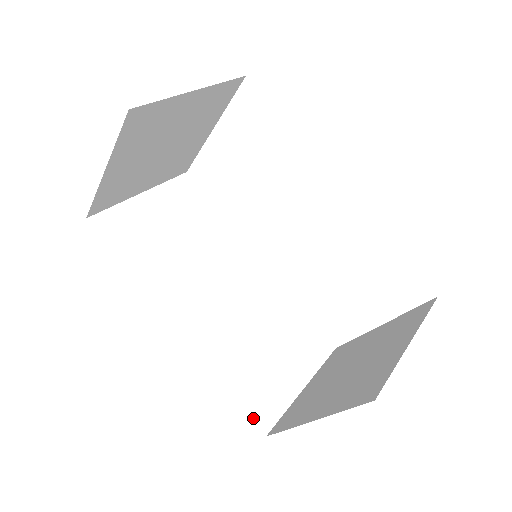
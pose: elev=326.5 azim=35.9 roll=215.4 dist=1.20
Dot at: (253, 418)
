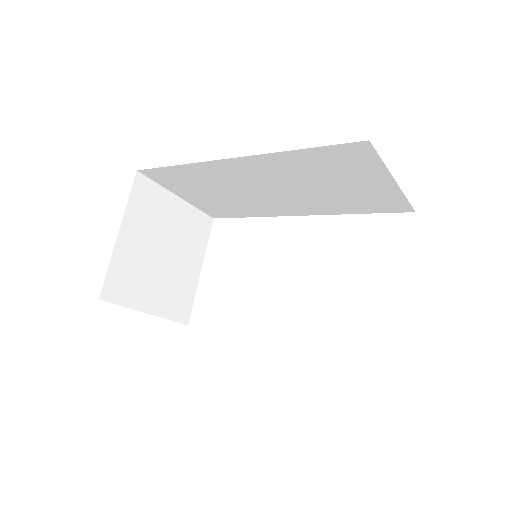
Dot at: occluded
